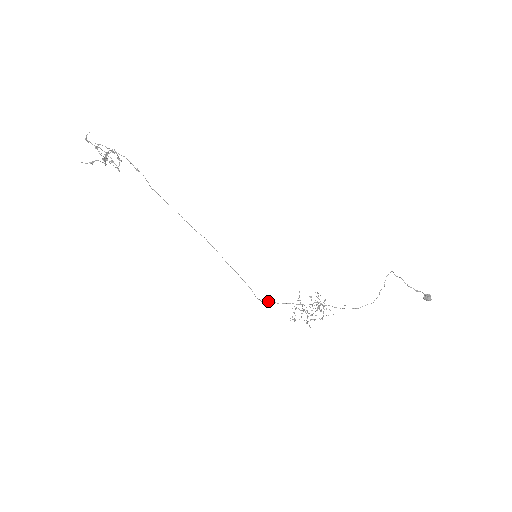
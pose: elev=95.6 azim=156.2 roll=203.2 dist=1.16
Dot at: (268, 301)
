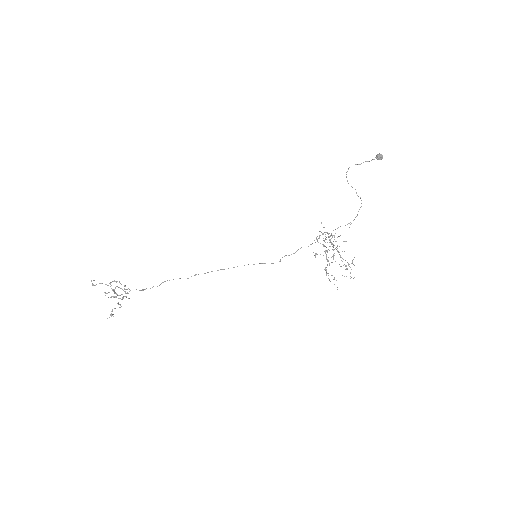
Dot at: occluded
